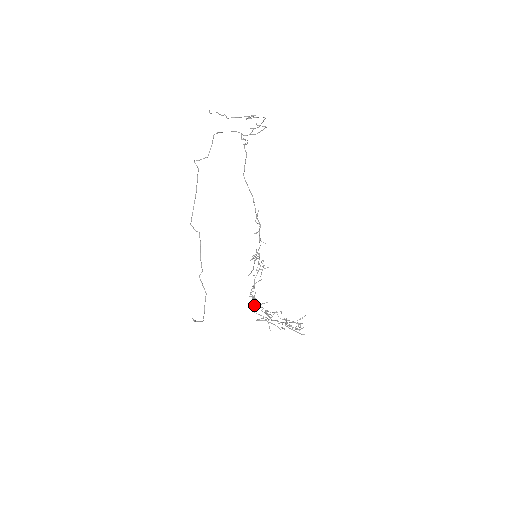
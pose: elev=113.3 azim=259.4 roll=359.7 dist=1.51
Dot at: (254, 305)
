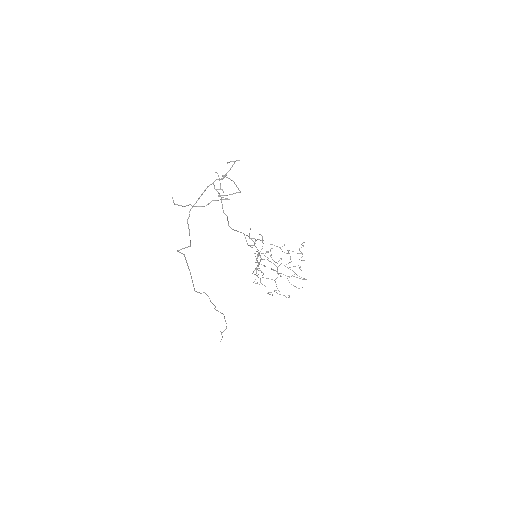
Dot at: occluded
